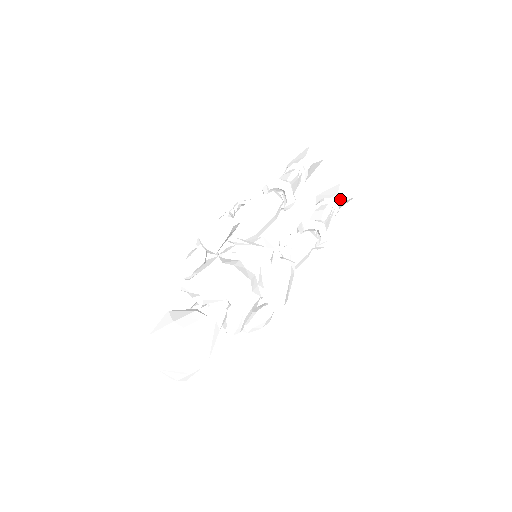
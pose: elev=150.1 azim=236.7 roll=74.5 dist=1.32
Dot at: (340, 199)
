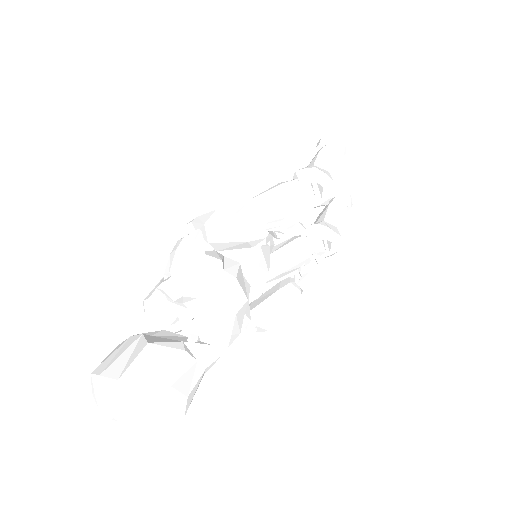
Dot at: (359, 199)
